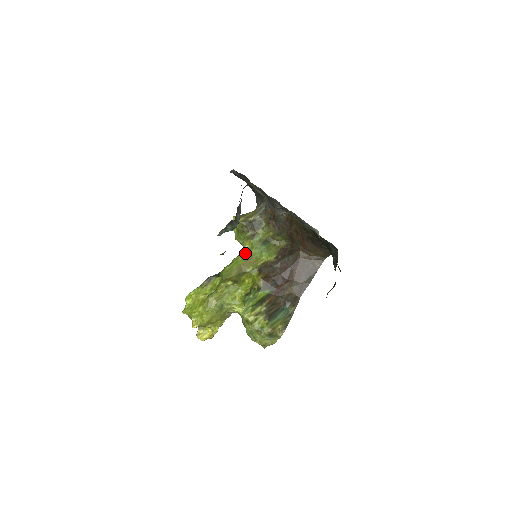
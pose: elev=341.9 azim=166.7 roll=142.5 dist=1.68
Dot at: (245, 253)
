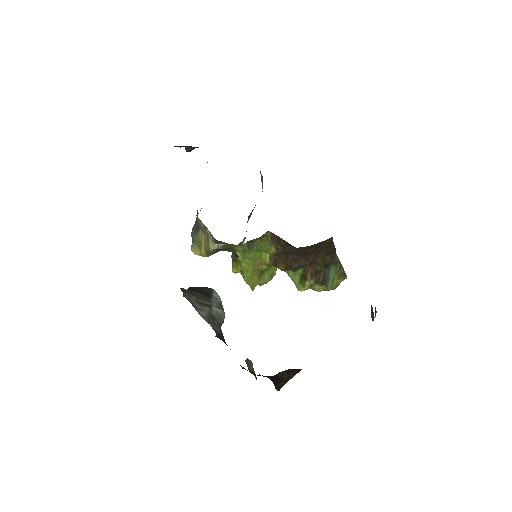
Dot at: (243, 260)
